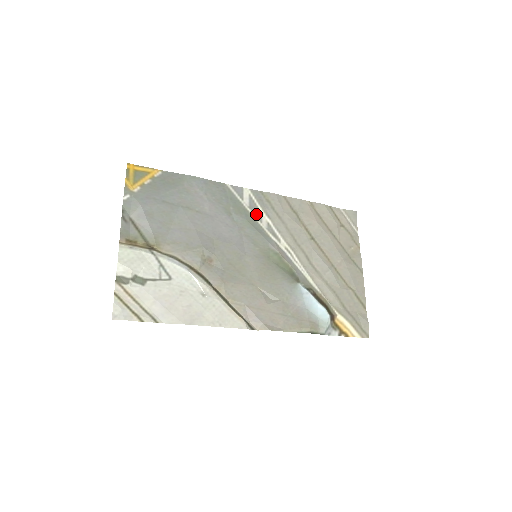
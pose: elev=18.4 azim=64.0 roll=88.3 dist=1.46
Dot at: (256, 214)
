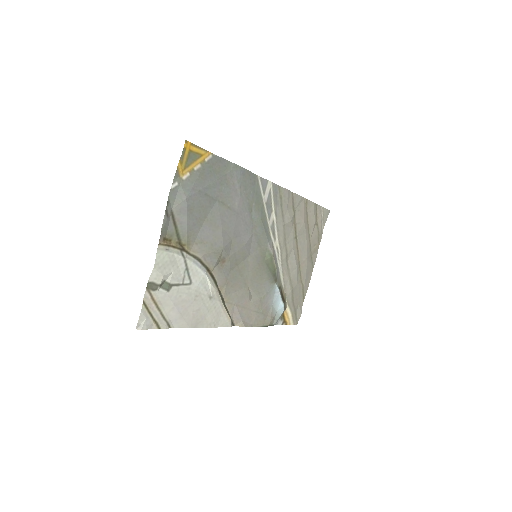
Dot at: (268, 211)
